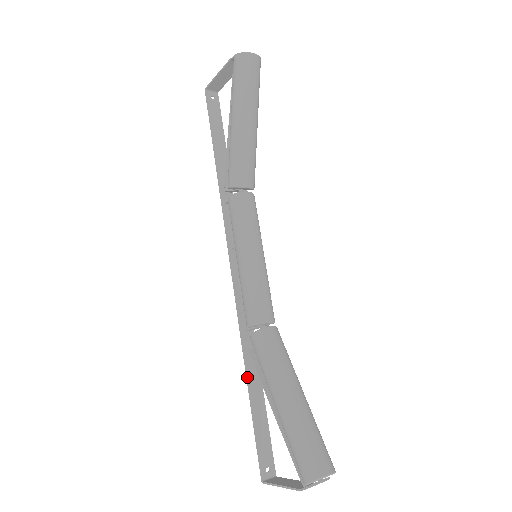
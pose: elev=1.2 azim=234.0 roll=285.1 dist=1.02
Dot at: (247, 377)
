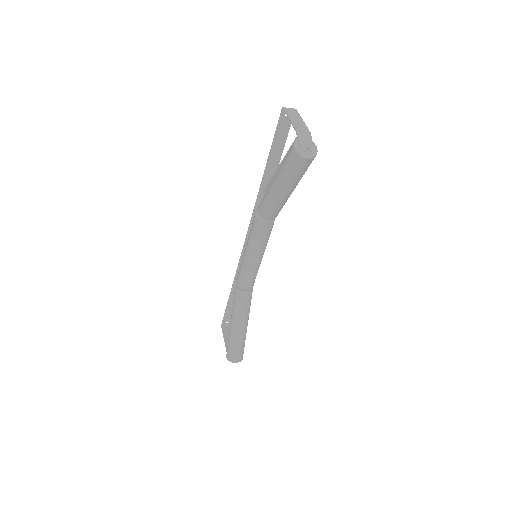
Dot at: (231, 291)
